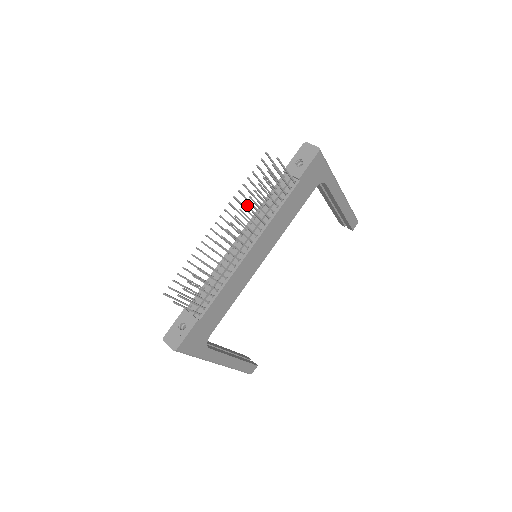
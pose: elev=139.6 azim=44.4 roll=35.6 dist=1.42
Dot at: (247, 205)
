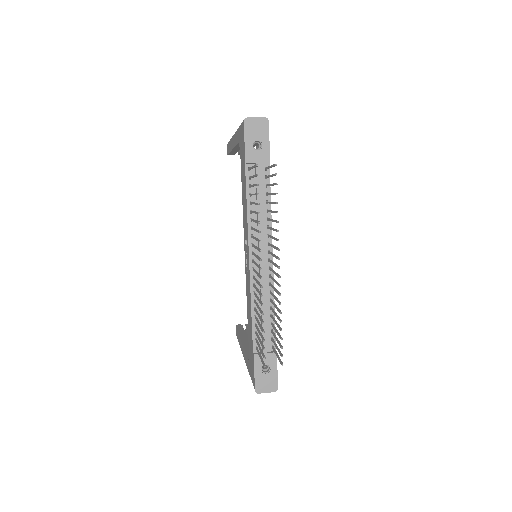
Dot at: (277, 230)
